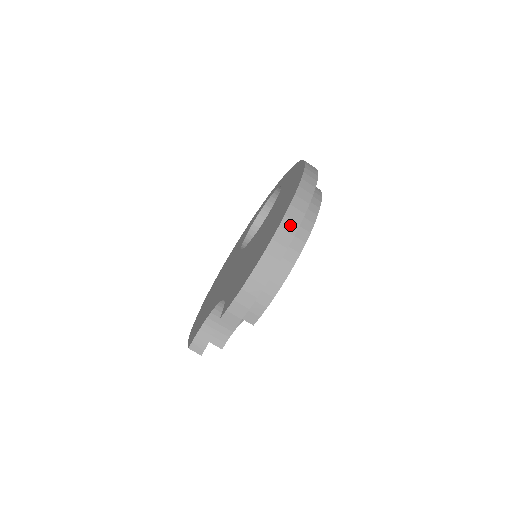
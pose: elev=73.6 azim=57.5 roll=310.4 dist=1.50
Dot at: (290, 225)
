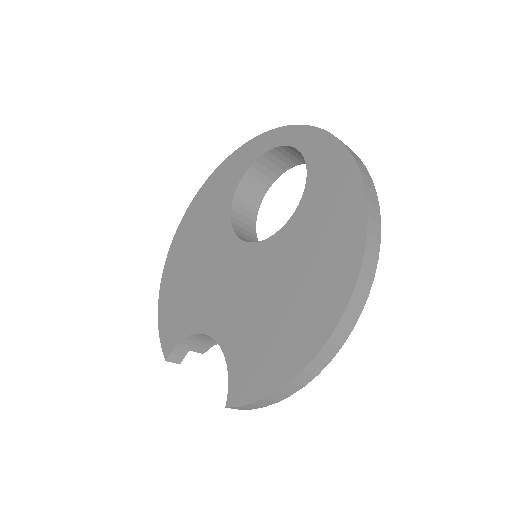
Dot at: (340, 336)
